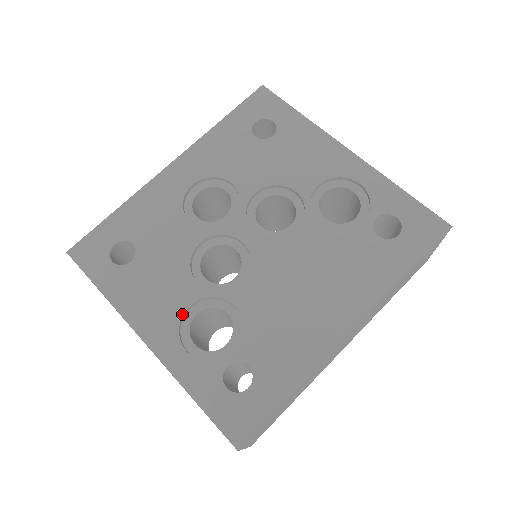
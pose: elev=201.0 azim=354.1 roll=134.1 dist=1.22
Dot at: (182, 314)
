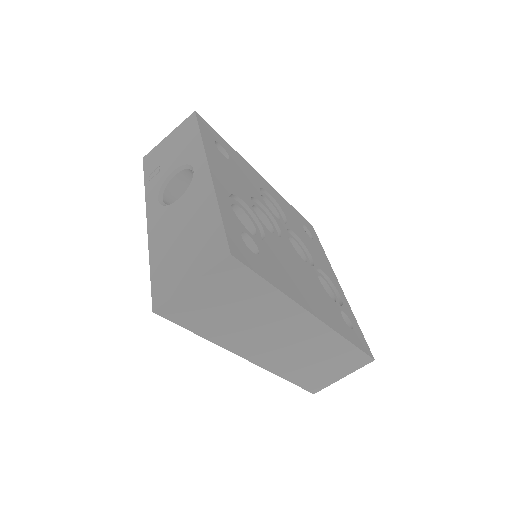
Dot at: (237, 195)
